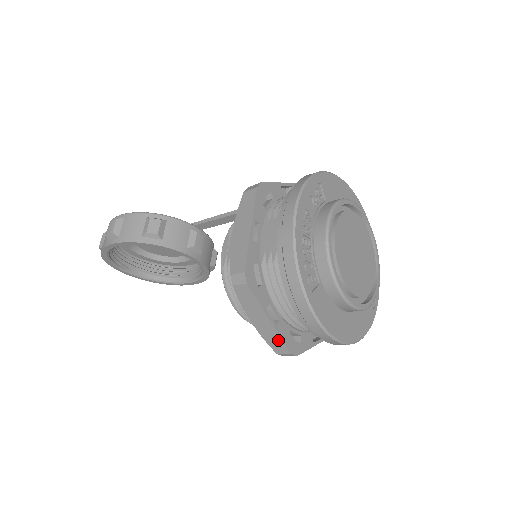
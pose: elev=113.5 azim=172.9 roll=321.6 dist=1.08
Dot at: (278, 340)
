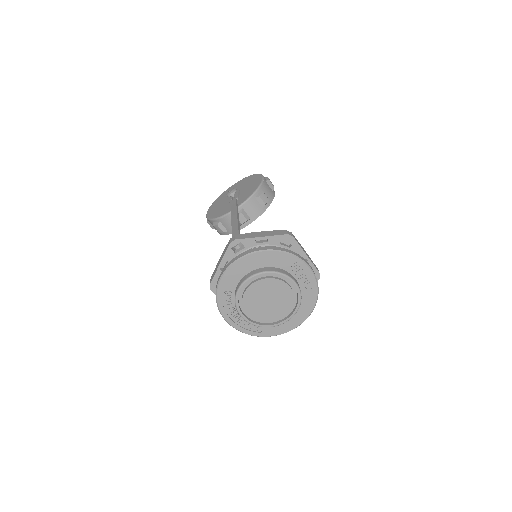
Dot at: occluded
